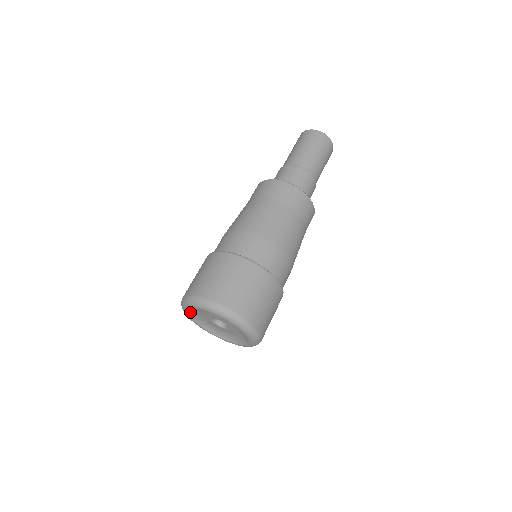
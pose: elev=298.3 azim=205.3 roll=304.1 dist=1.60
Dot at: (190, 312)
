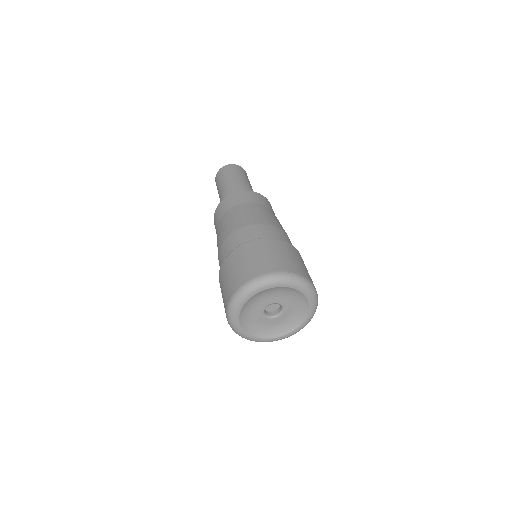
Dot at: (246, 303)
